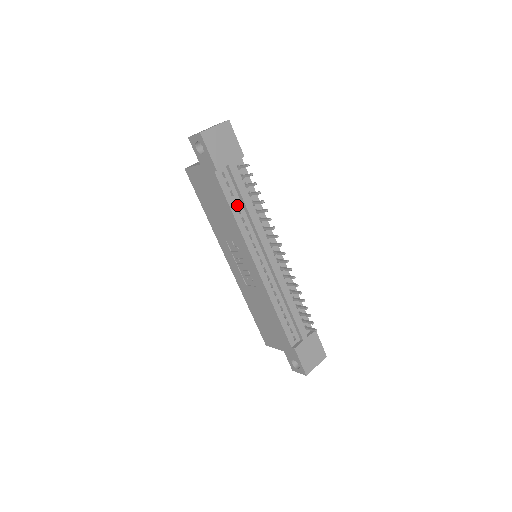
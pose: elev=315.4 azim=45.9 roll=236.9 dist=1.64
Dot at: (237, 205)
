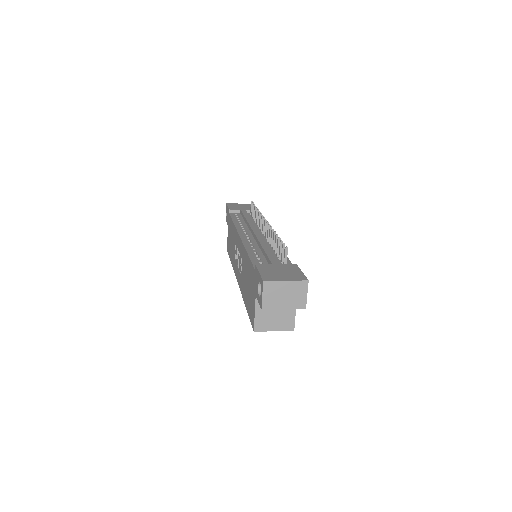
Dot at: (240, 221)
